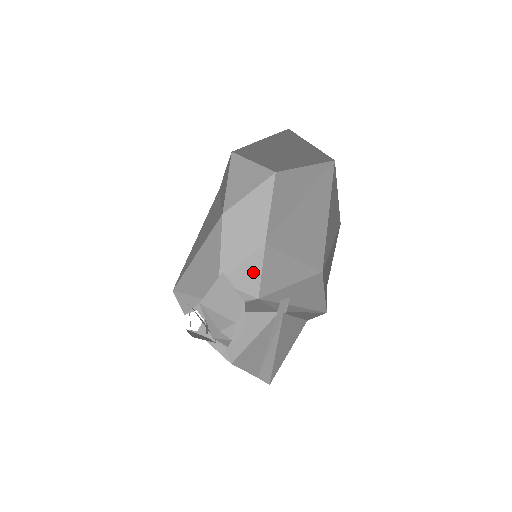
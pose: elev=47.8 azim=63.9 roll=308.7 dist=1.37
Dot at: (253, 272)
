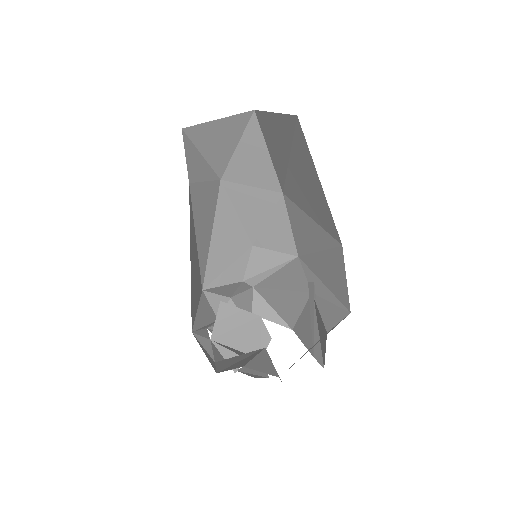
Dot at: (282, 229)
